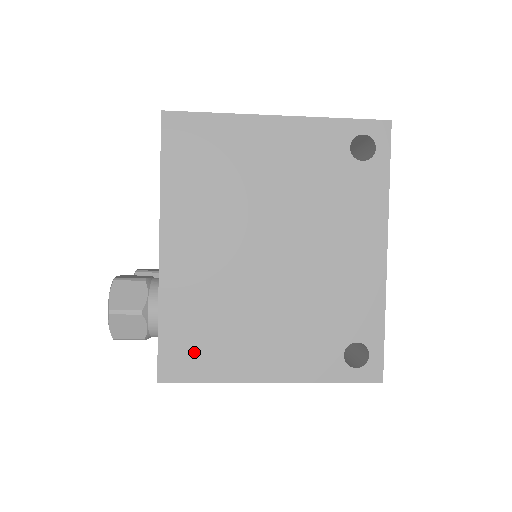
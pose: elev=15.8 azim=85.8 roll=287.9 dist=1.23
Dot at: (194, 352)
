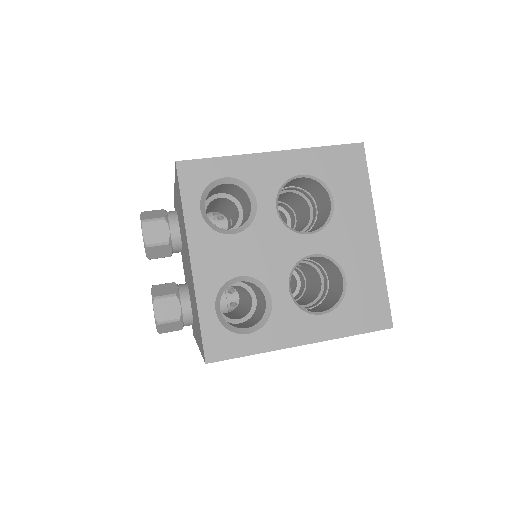
Dot at: occluded
